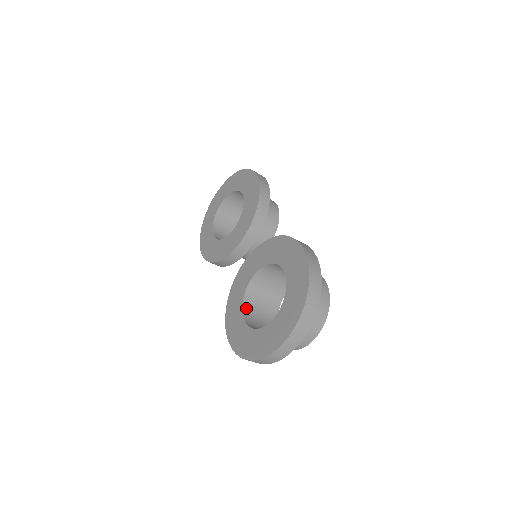
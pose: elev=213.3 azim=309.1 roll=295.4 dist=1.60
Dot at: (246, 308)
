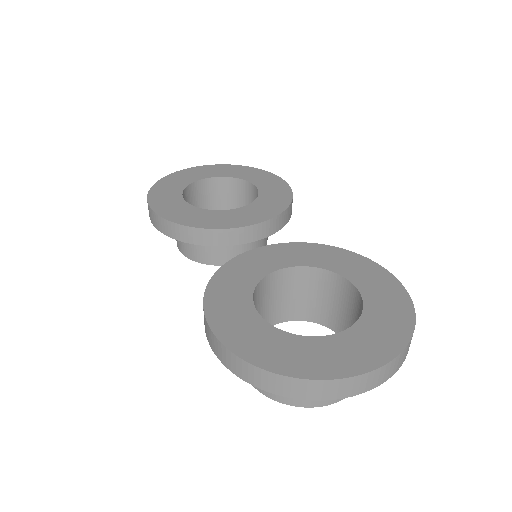
Dot at: occluded
